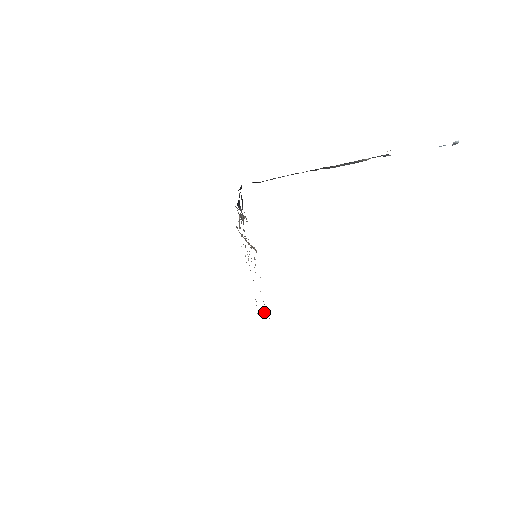
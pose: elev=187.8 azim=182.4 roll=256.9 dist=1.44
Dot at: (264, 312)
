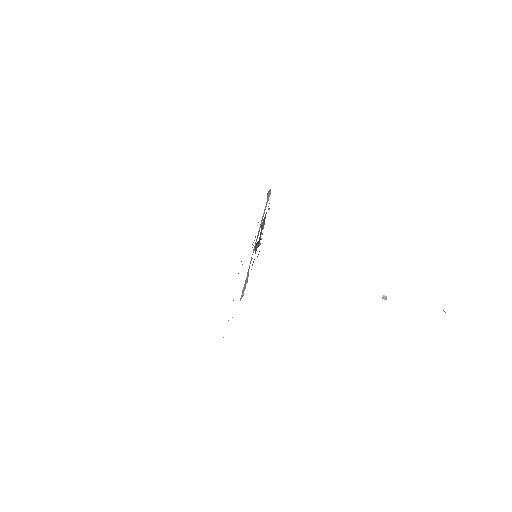
Dot at: occluded
